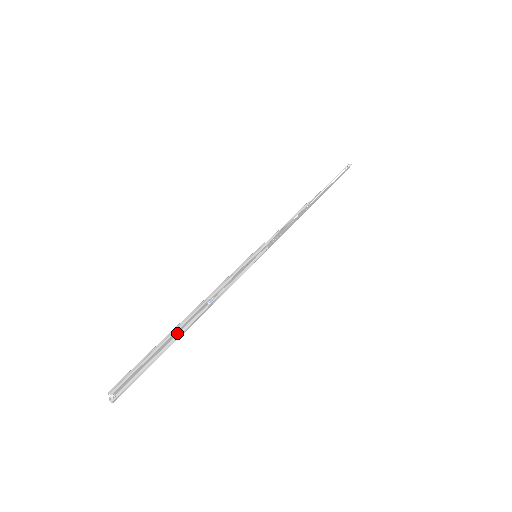
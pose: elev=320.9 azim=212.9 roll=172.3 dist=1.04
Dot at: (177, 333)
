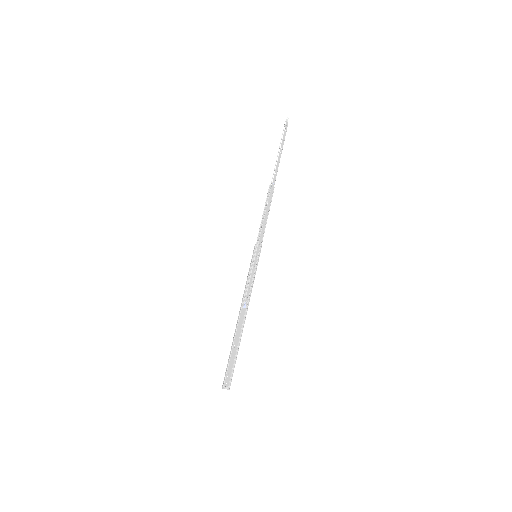
Dot at: (239, 335)
